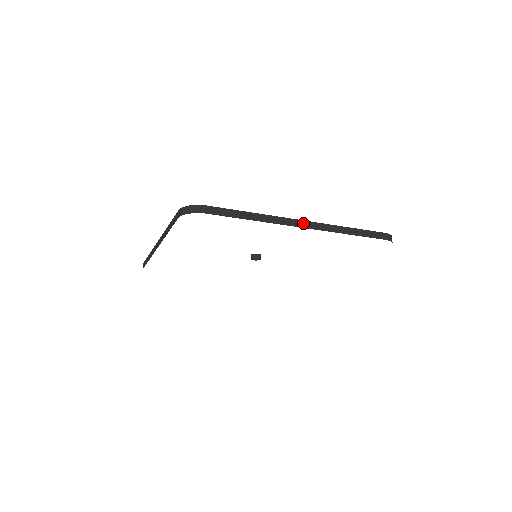
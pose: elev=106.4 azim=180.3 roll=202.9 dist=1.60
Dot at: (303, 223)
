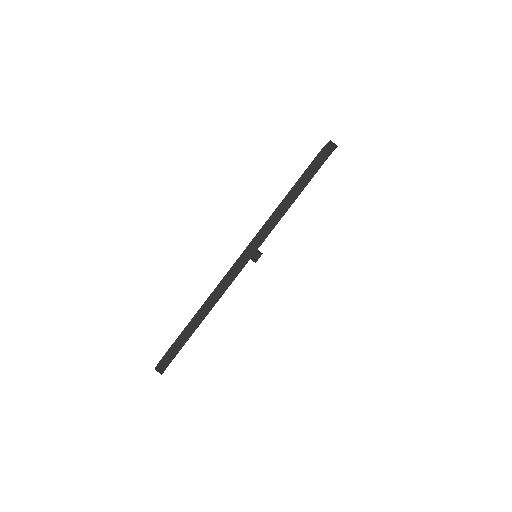
Dot at: (240, 262)
